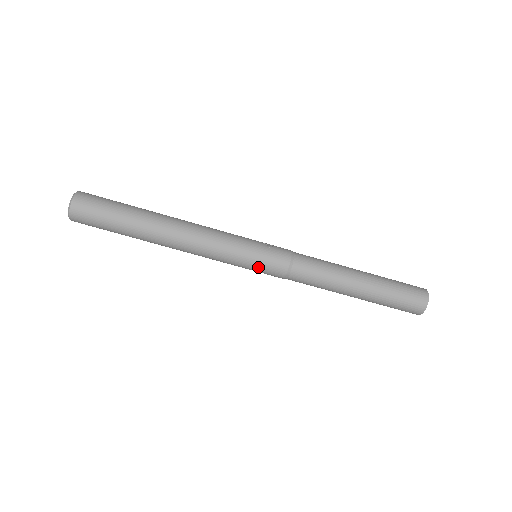
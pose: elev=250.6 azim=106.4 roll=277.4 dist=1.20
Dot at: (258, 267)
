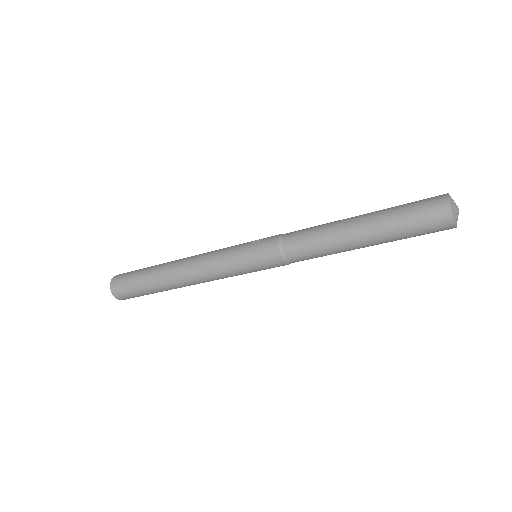
Dot at: (256, 264)
